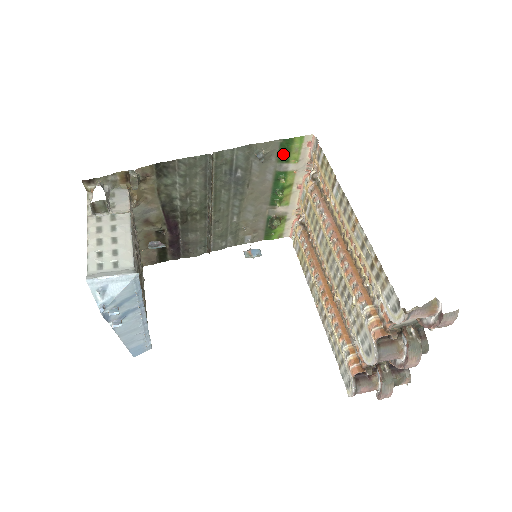
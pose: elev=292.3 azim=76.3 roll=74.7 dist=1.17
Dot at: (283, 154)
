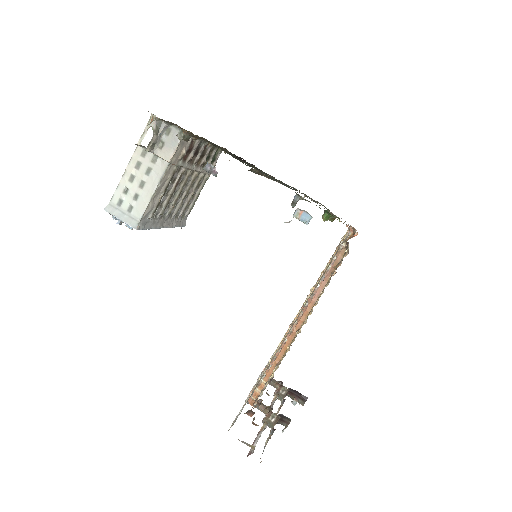
Dot at: occluded
